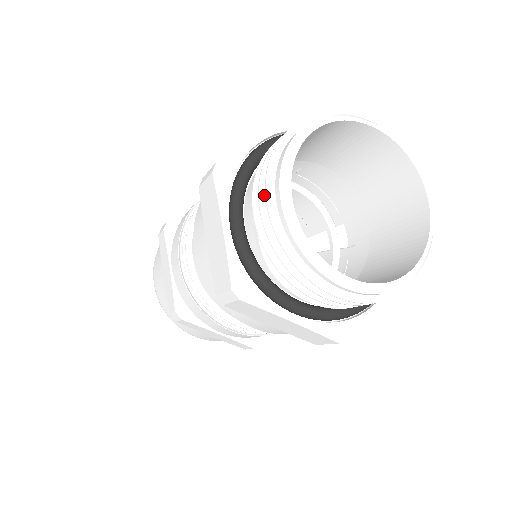
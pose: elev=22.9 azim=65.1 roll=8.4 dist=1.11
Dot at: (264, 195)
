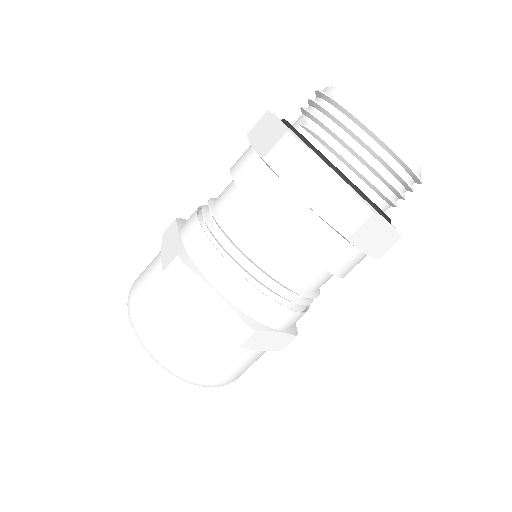
Dot at: occluded
